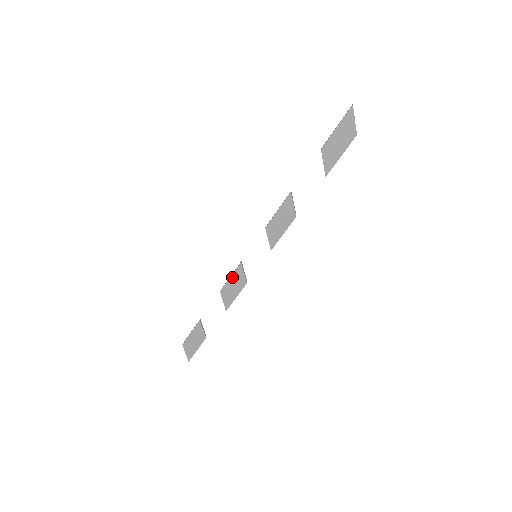
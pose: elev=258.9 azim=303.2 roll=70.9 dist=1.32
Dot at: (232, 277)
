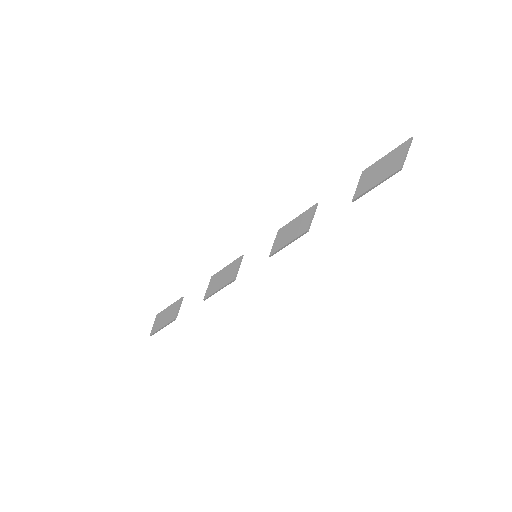
Dot at: (227, 267)
